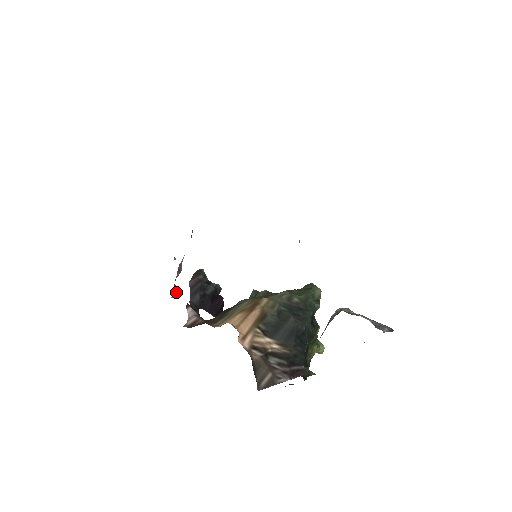
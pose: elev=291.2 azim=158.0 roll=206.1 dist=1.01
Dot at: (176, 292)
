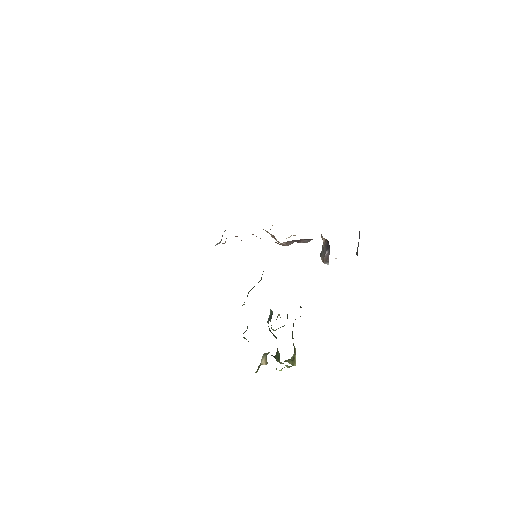
Dot at: (225, 241)
